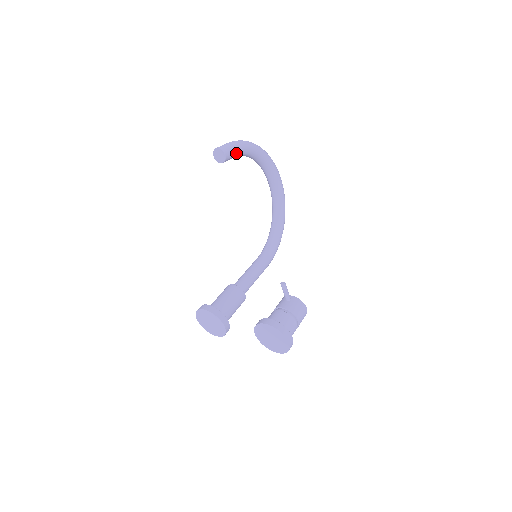
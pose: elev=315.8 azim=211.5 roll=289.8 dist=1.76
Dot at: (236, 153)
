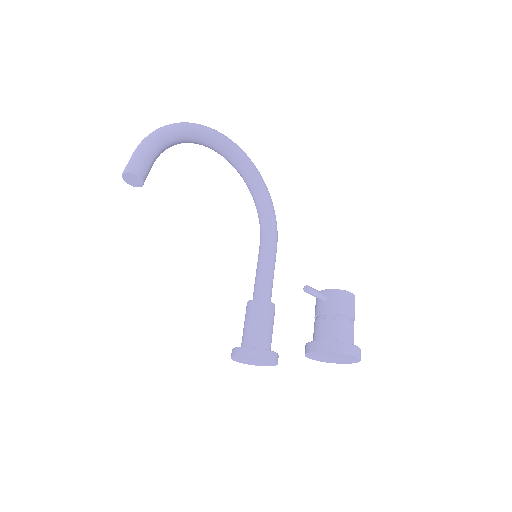
Dot at: (150, 160)
